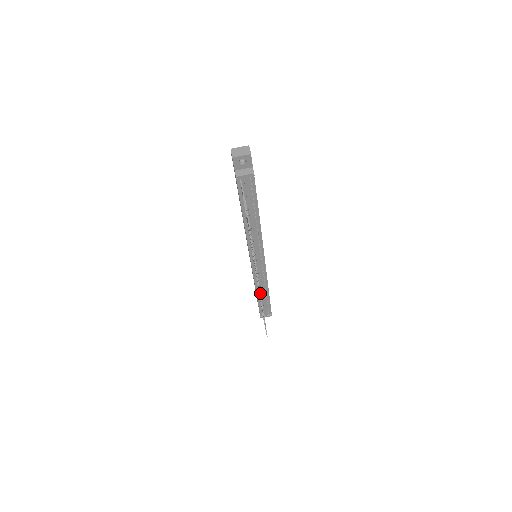
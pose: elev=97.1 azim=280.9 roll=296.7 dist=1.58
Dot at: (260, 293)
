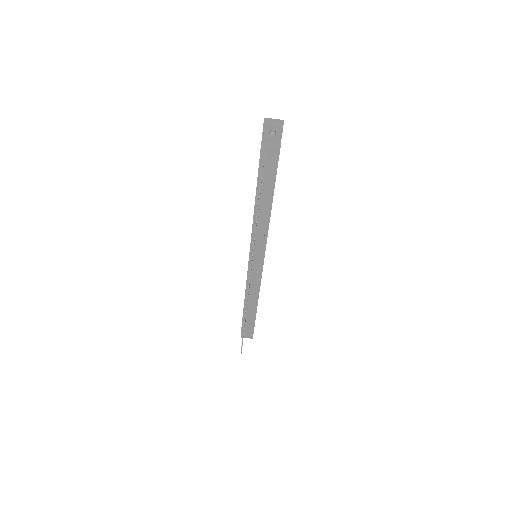
Dot at: occluded
